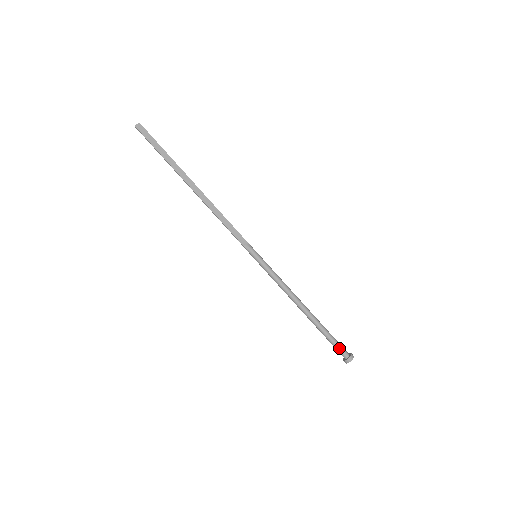
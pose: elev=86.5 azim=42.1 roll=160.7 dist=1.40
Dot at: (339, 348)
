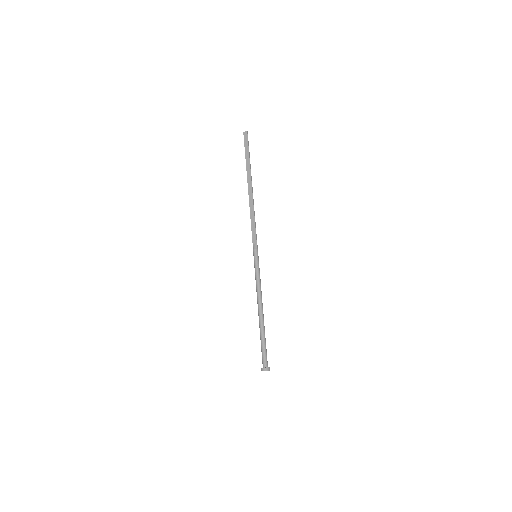
Dot at: (263, 356)
